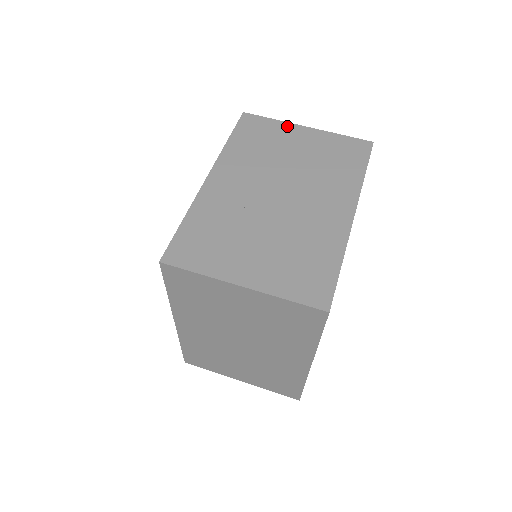
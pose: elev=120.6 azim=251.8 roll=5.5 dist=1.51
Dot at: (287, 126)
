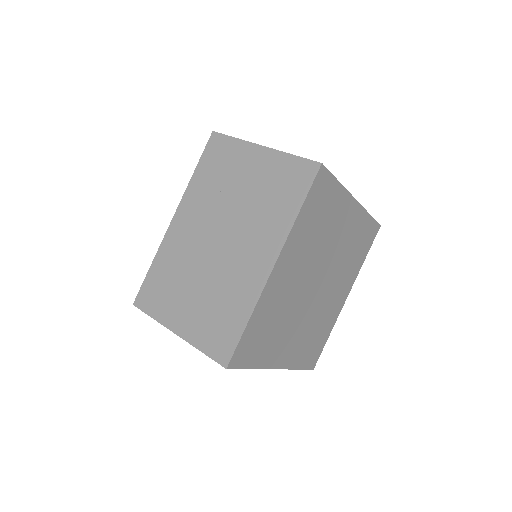
Dot at: occluded
